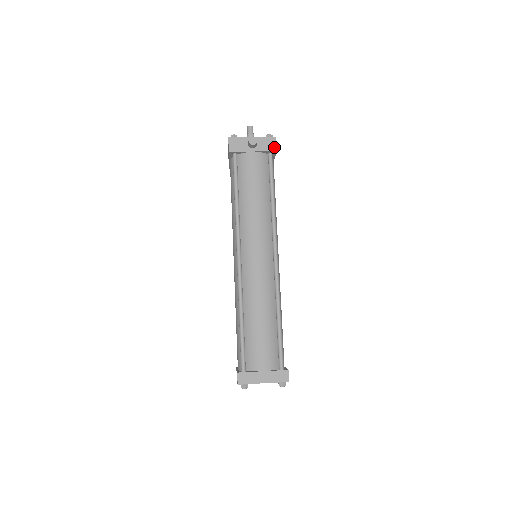
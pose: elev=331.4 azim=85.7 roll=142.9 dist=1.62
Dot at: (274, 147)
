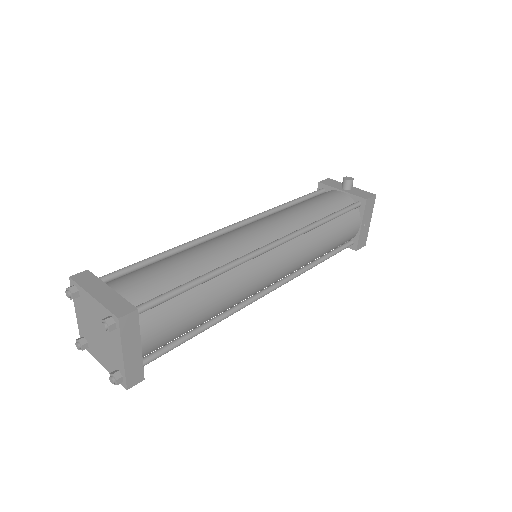
Dot at: (367, 197)
